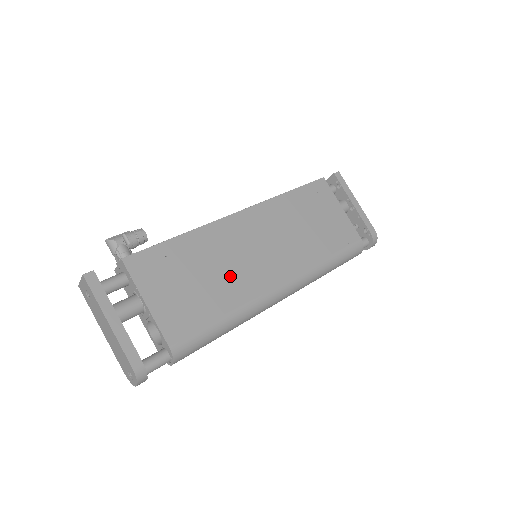
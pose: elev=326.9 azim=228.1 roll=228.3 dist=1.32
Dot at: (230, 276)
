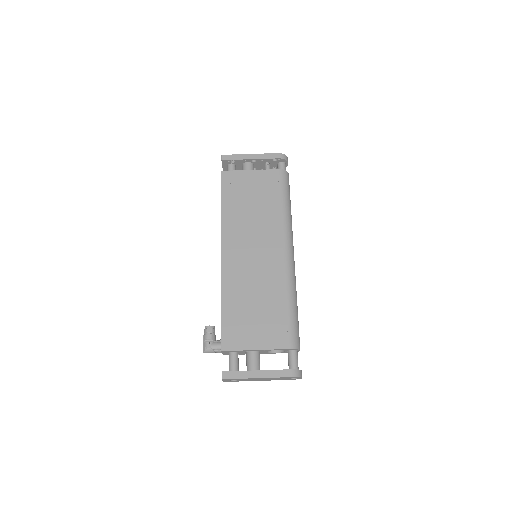
Dot at: (263, 285)
